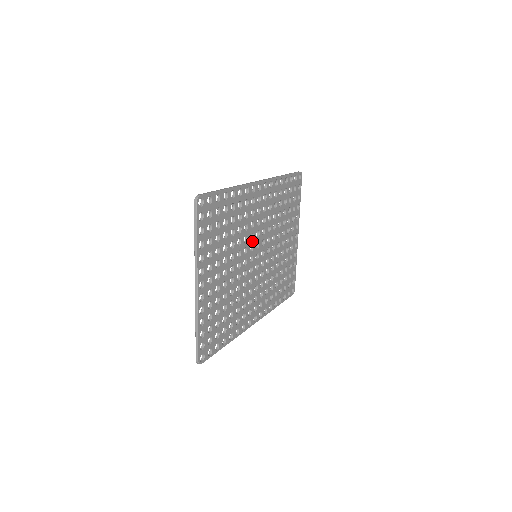
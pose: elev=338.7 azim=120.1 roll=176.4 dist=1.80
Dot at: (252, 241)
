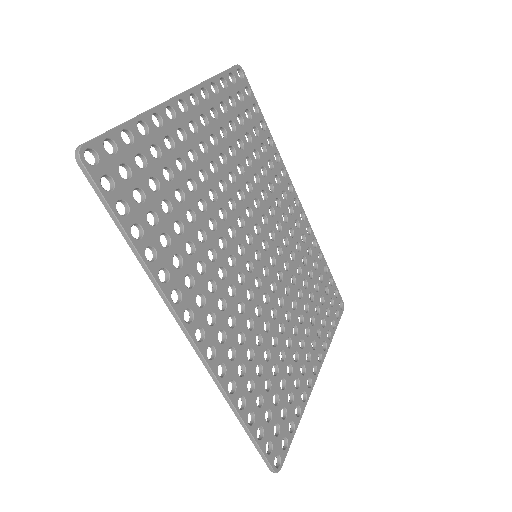
Dot at: (262, 225)
